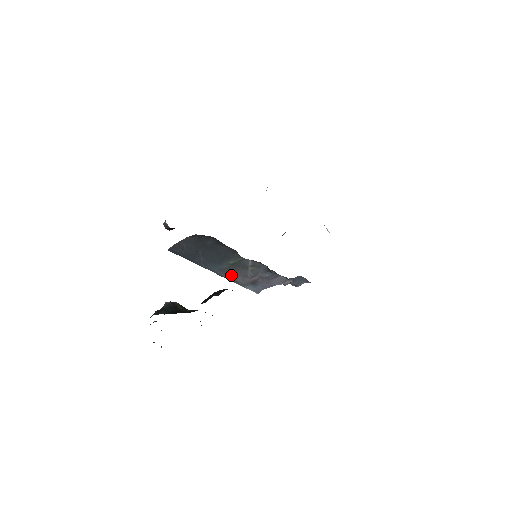
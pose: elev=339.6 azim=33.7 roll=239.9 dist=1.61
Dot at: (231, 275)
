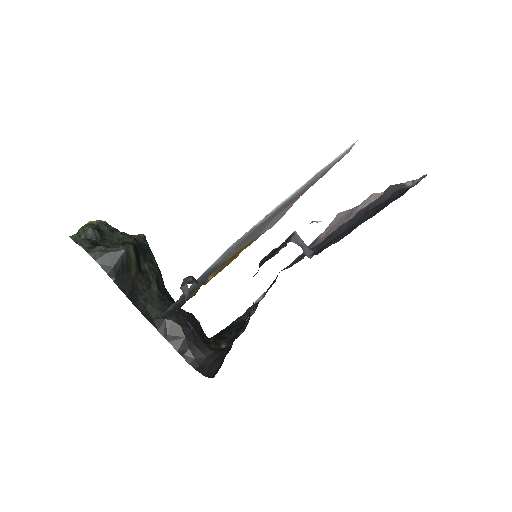
Dot at: occluded
